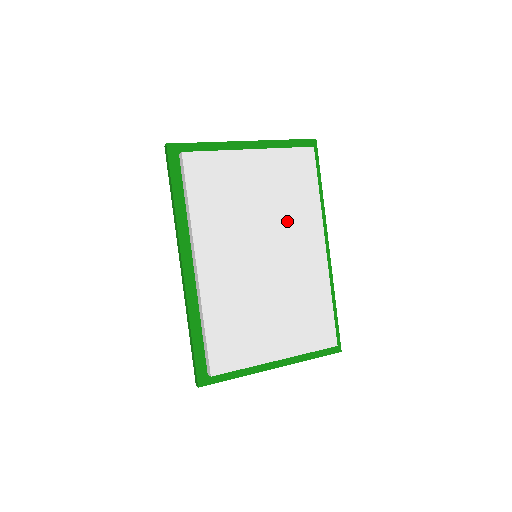
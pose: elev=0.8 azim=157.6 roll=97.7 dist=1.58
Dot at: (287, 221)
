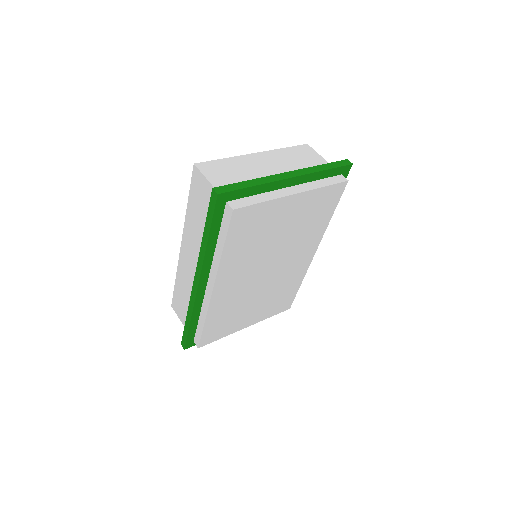
Dot at: (296, 243)
